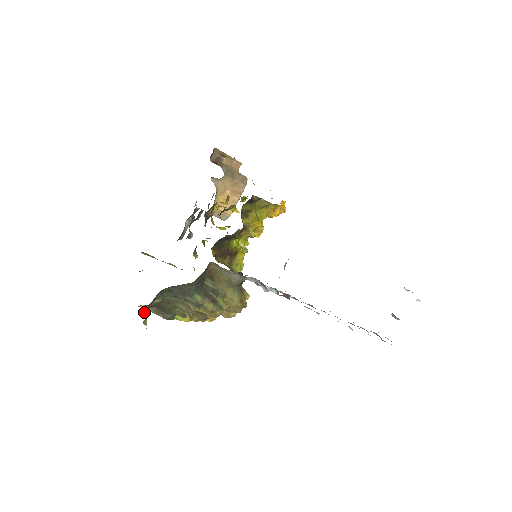
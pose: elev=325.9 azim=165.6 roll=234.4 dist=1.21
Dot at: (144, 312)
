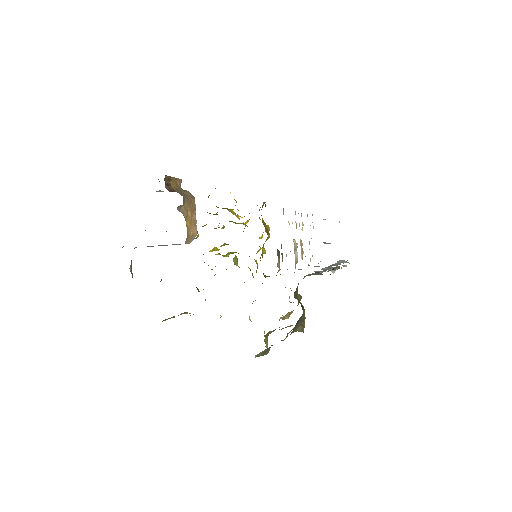
Dot at: occluded
